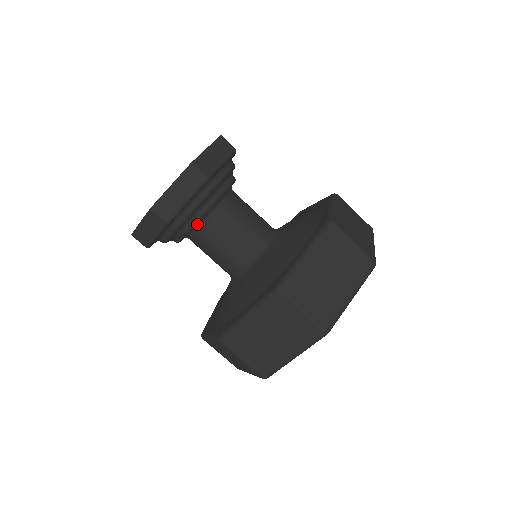
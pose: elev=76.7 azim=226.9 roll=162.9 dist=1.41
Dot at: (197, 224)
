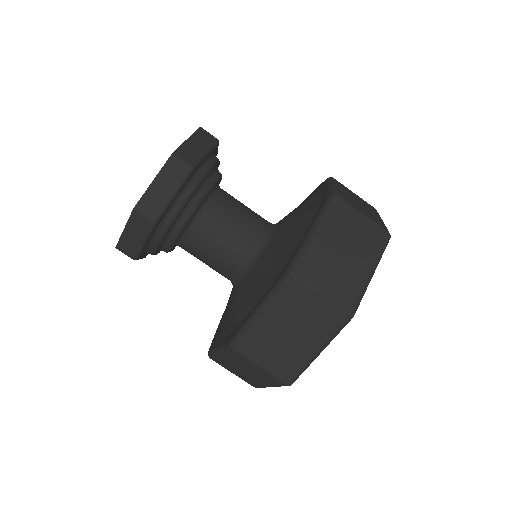
Dot at: (206, 198)
